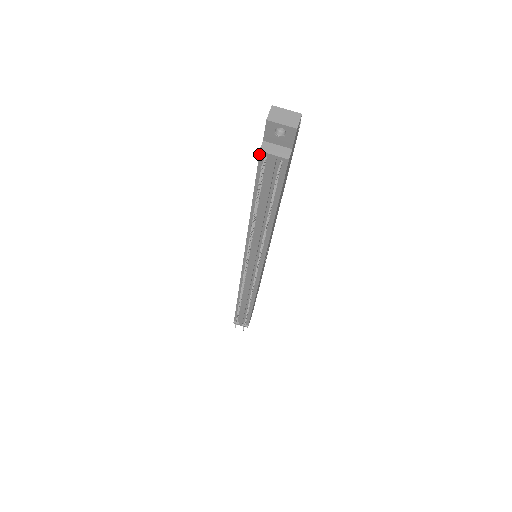
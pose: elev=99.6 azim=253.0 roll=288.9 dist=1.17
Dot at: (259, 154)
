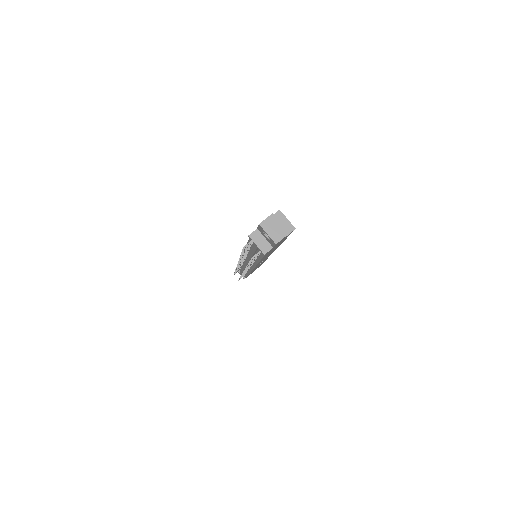
Dot at: (250, 234)
